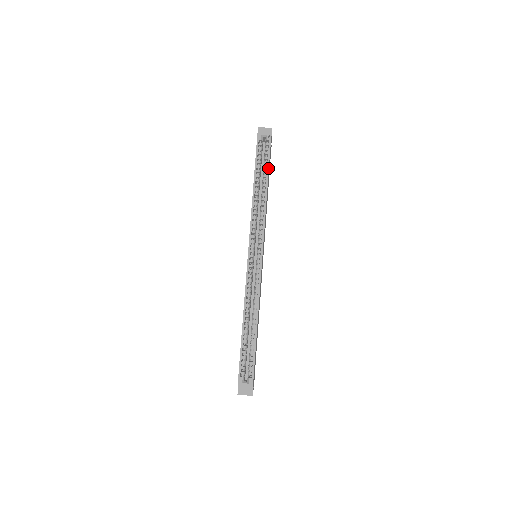
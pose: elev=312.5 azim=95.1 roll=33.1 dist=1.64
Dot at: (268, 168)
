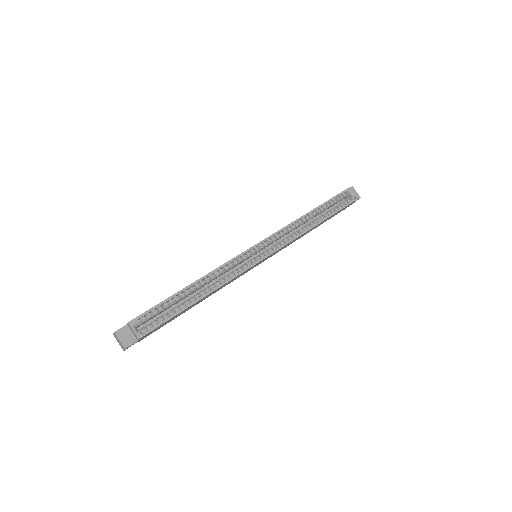
Dot at: (334, 213)
